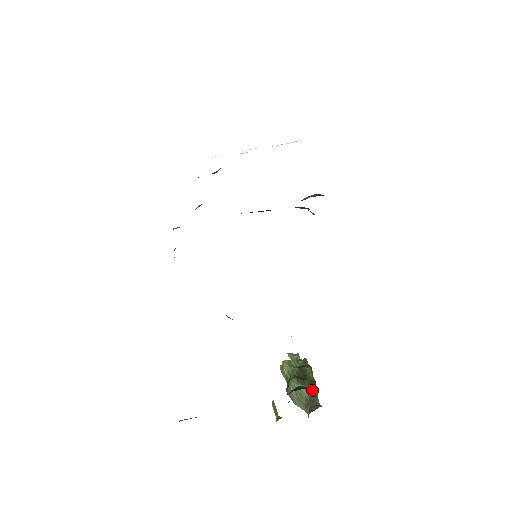
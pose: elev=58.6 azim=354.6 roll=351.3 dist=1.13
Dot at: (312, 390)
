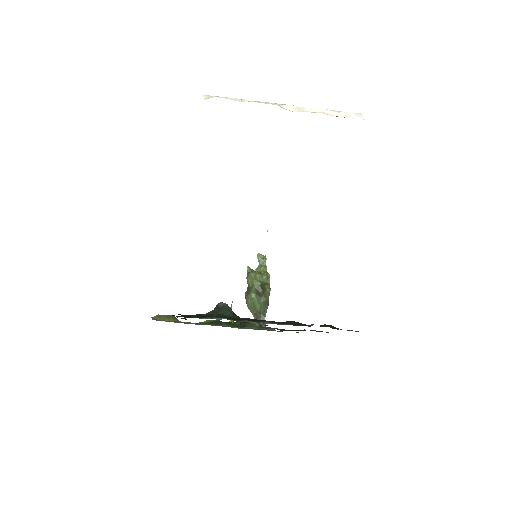
Dot at: (264, 308)
